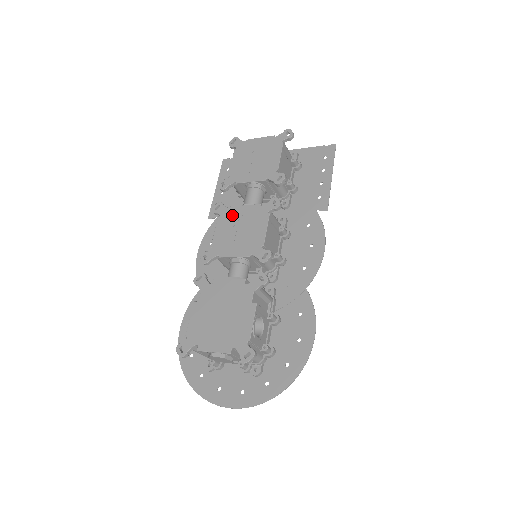
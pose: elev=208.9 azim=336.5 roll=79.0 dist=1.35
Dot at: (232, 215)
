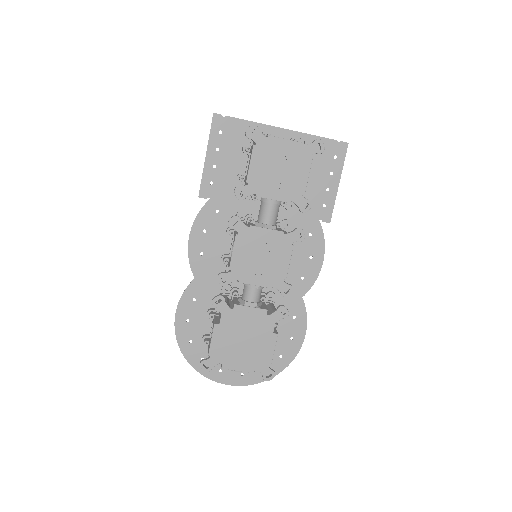
Dot at: (253, 237)
